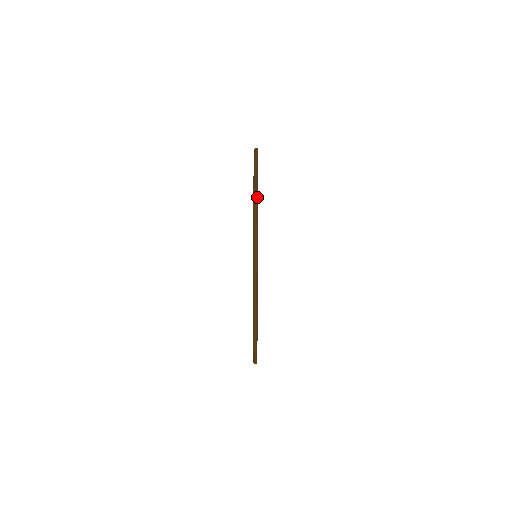
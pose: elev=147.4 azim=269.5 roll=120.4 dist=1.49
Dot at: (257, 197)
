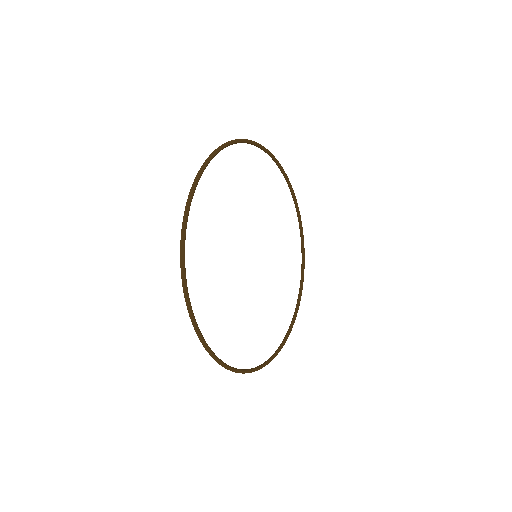
Dot at: (250, 141)
